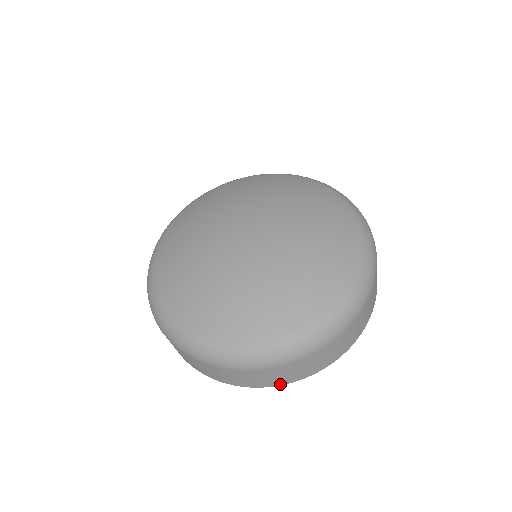
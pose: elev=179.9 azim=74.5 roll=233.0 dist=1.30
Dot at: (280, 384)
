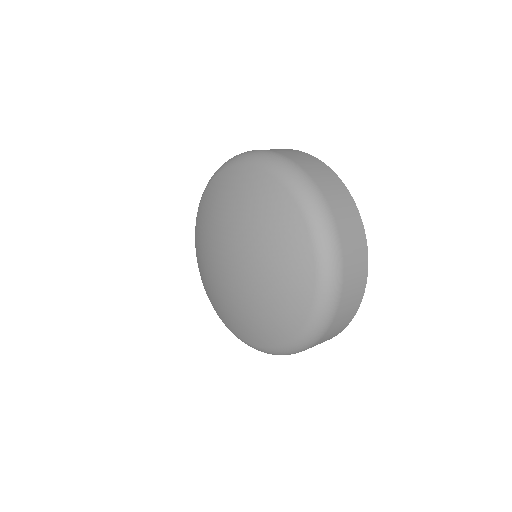
Dot at: occluded
